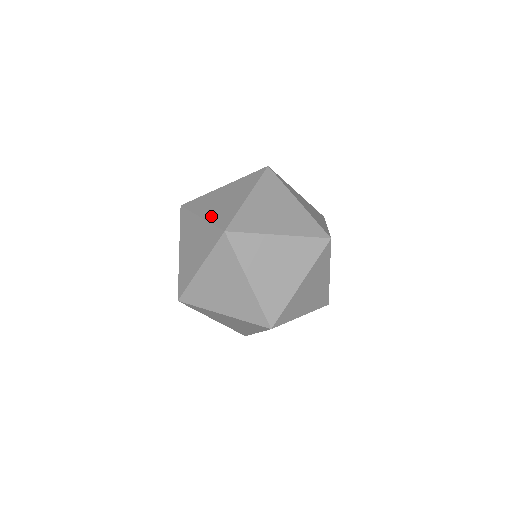
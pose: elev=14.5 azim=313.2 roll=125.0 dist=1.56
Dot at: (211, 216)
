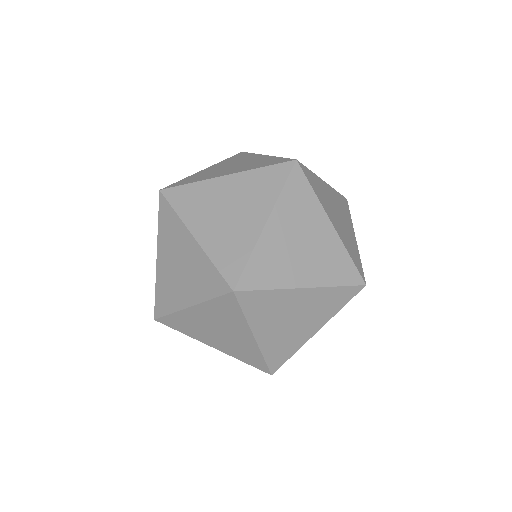
Dot at: (200, 173)
